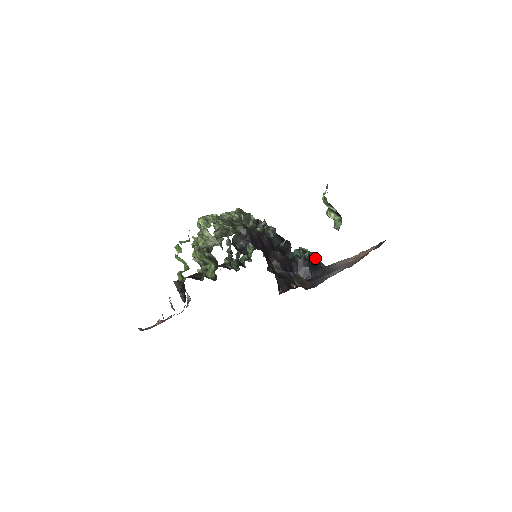
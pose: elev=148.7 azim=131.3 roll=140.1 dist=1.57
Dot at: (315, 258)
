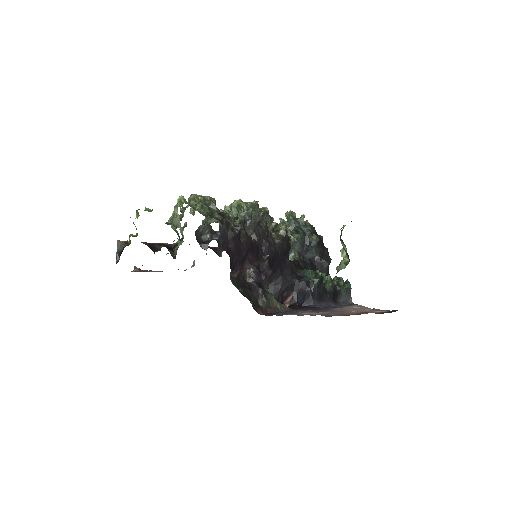
Dot at: (333, 289)
